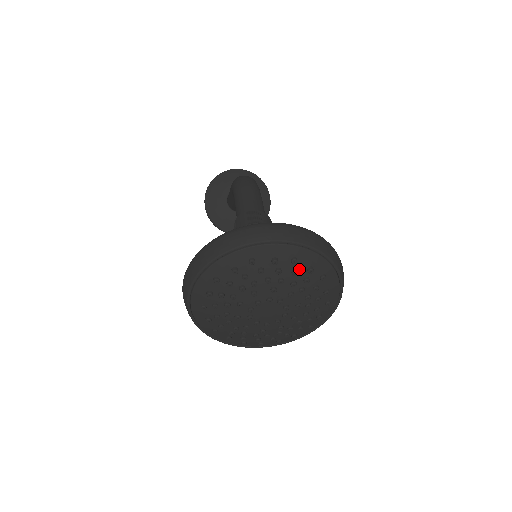
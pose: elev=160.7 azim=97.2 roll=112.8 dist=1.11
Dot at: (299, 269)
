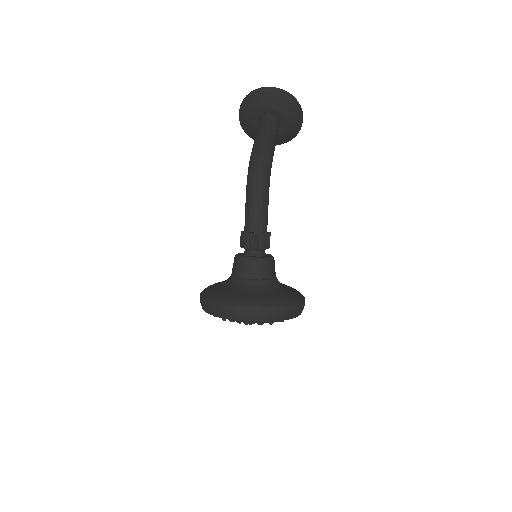
Dot at: occluded
